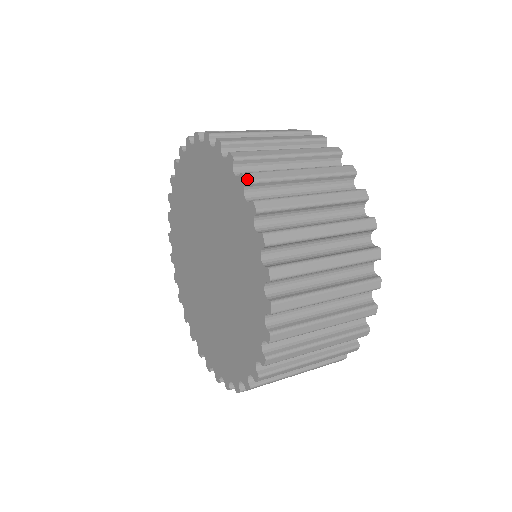
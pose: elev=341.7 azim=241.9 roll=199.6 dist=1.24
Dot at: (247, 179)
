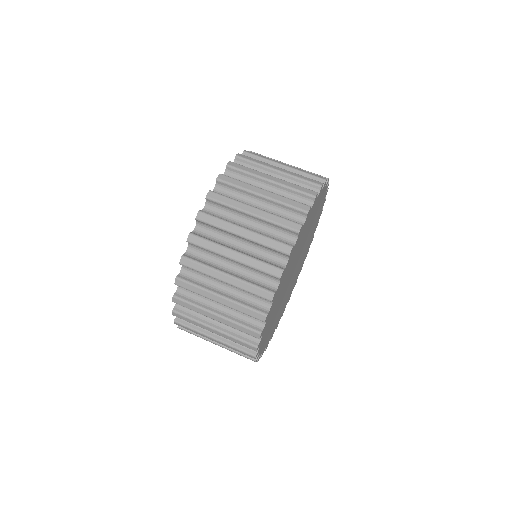
Dot at: occluded
